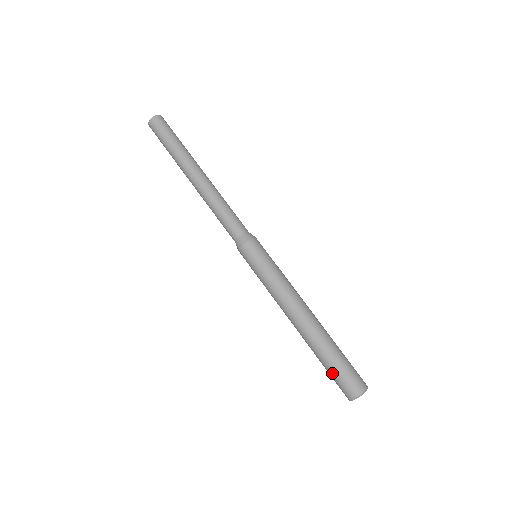
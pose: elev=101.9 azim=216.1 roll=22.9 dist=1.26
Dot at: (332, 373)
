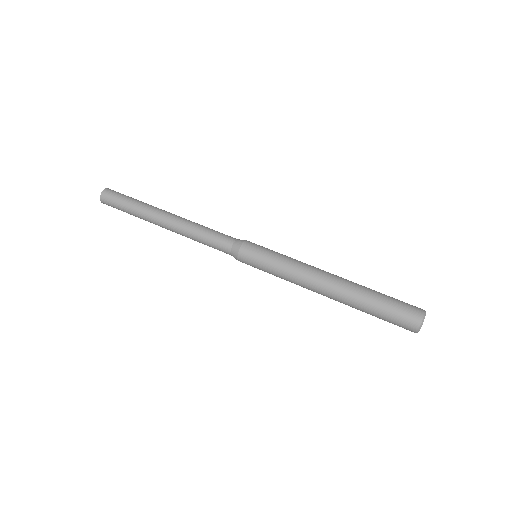
Dot at: (384, 319)
